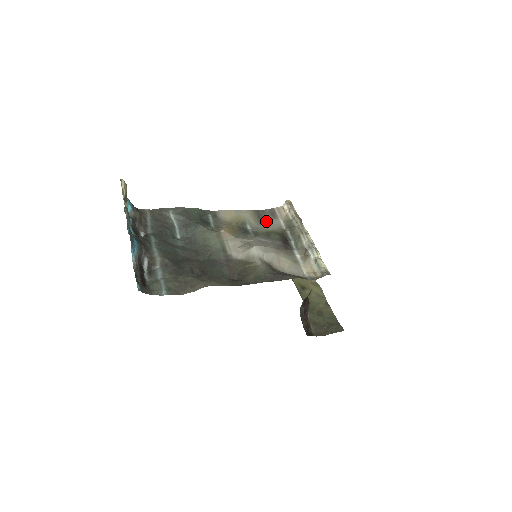
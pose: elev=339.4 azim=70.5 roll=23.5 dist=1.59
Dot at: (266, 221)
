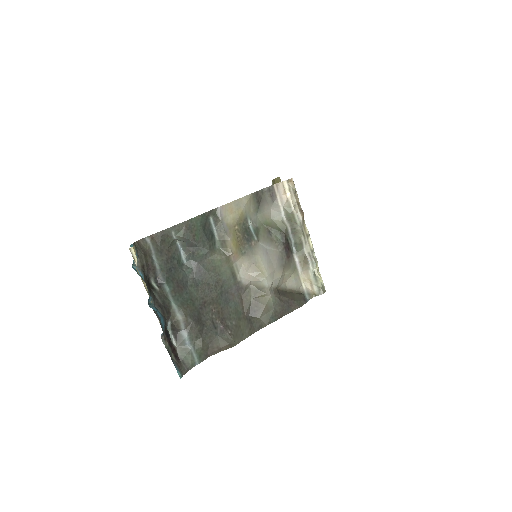
Dot at: (265, 206)
